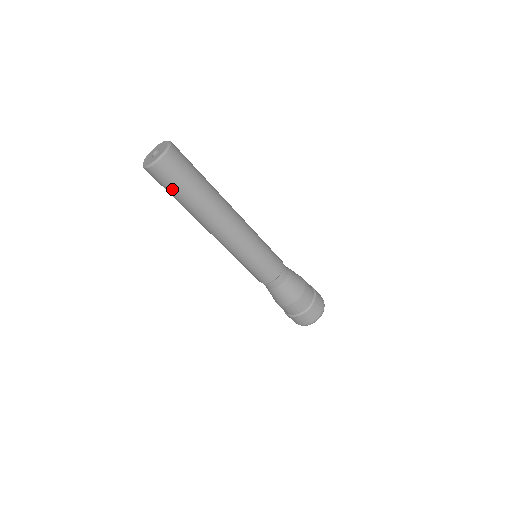
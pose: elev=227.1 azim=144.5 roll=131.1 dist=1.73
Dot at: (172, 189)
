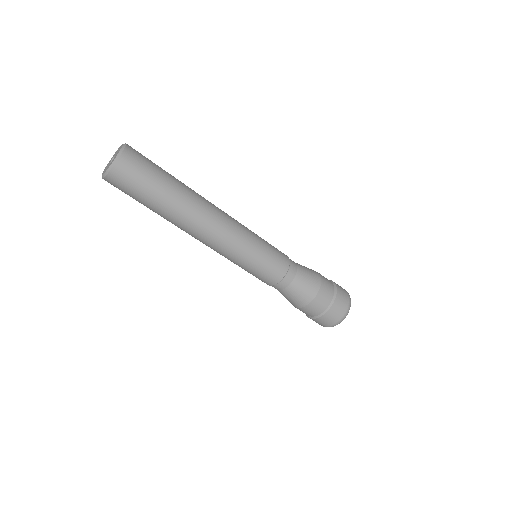
Dot at: (133, 198)
